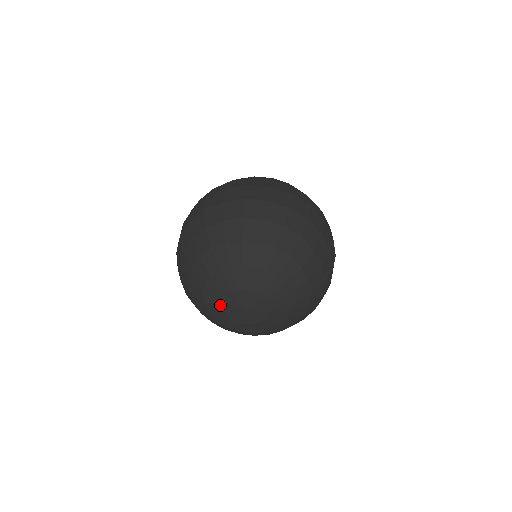
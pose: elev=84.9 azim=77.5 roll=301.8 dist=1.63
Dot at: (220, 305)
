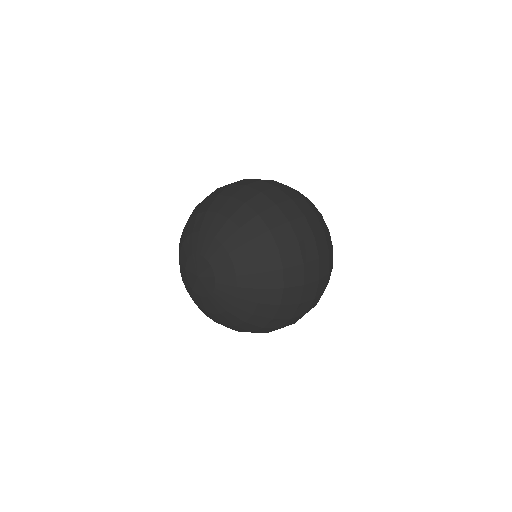
Dot at: (187, 256)
